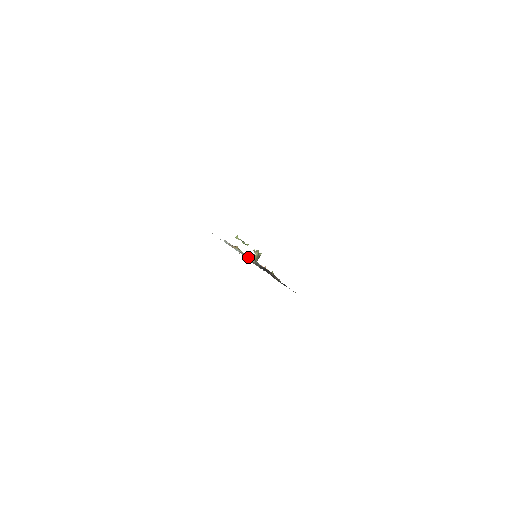
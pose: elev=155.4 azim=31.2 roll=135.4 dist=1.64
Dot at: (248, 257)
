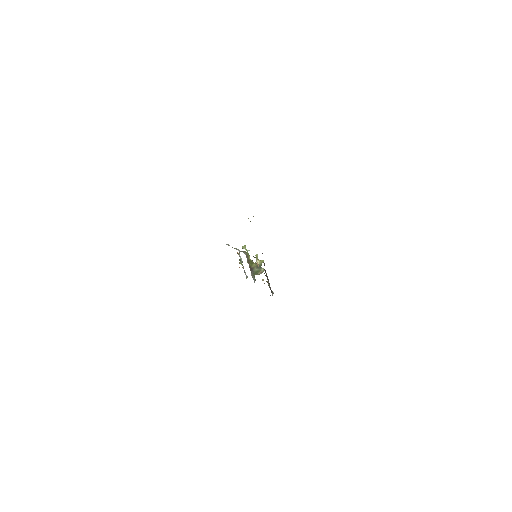
Dot at: (245, 253)
